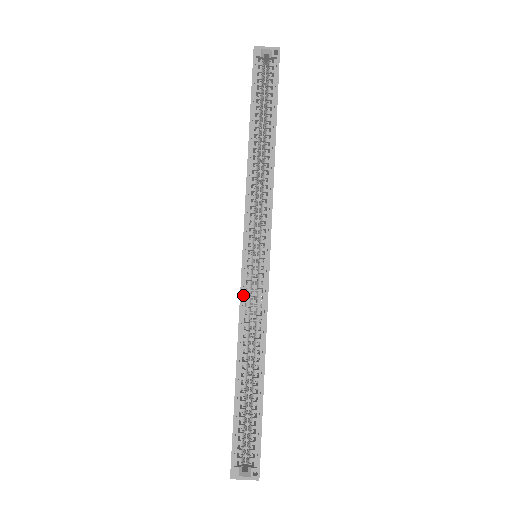
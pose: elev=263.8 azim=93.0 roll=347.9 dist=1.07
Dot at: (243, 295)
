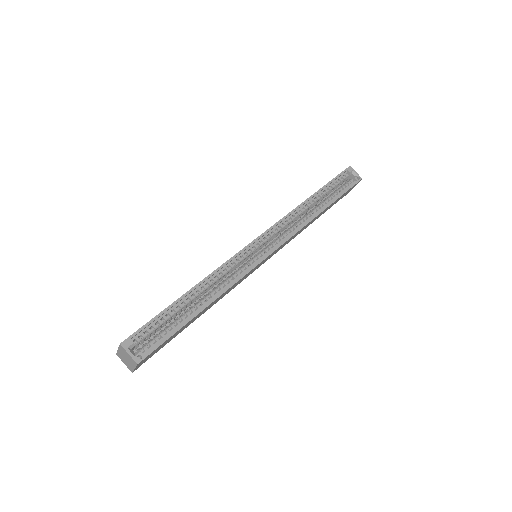
Dot at: (237, 257)
